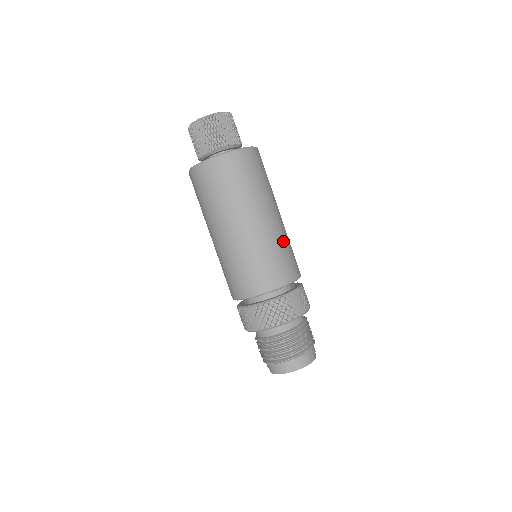
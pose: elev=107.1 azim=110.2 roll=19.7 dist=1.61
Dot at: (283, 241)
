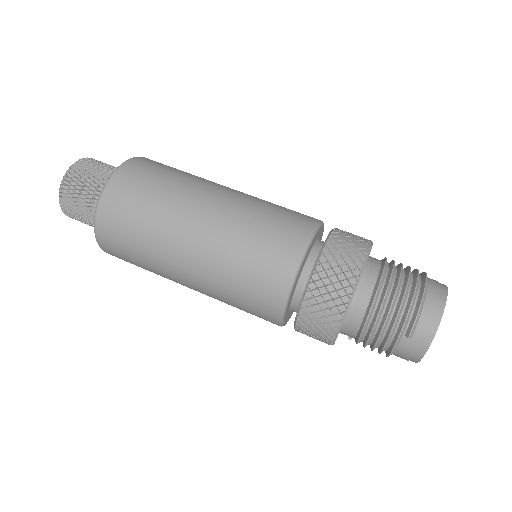
Dot at: occluded
